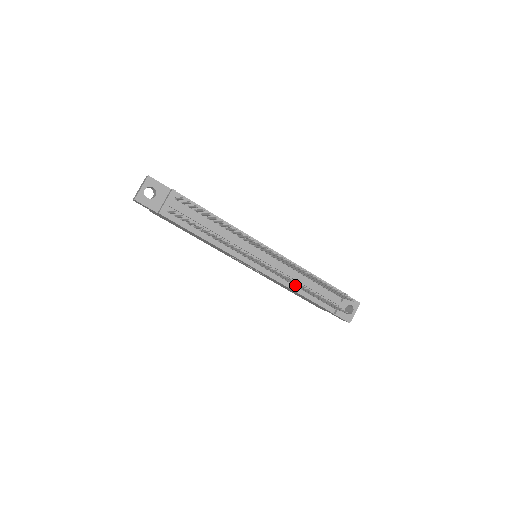
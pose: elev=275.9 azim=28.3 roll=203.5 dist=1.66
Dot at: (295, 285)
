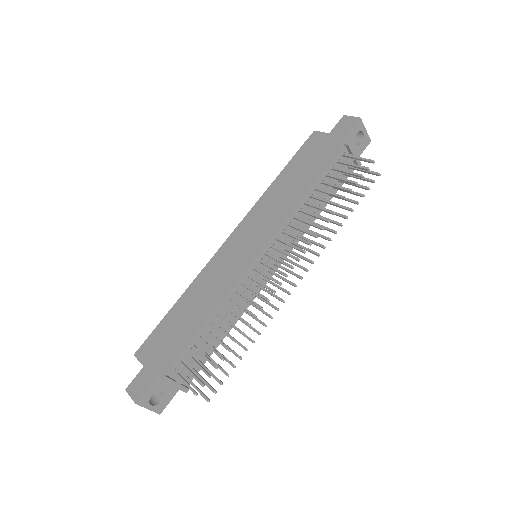
Dot at: occluded
